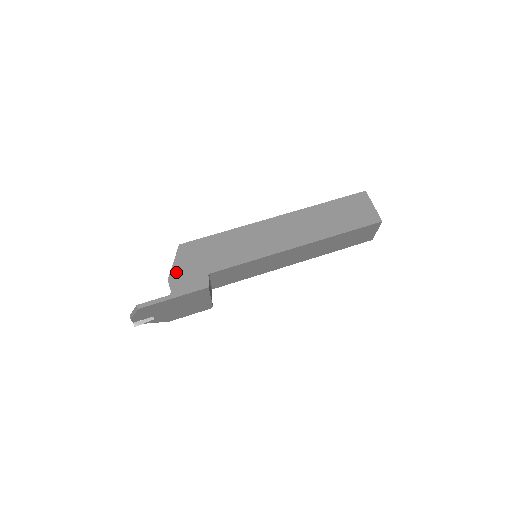
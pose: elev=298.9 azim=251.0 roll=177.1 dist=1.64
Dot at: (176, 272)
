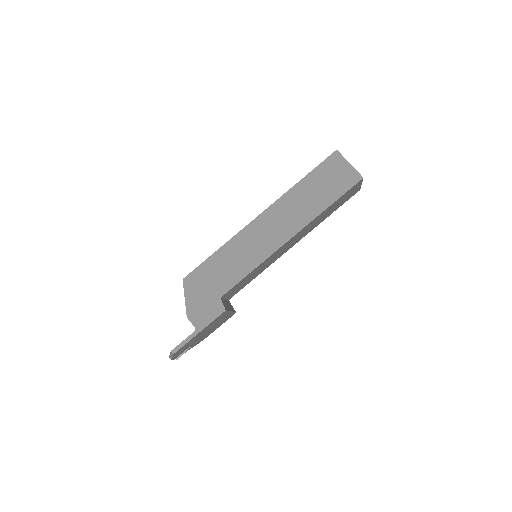
Dot at: (191, 307)
